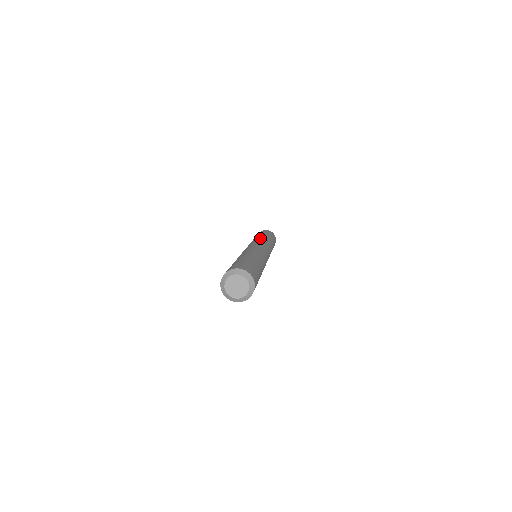
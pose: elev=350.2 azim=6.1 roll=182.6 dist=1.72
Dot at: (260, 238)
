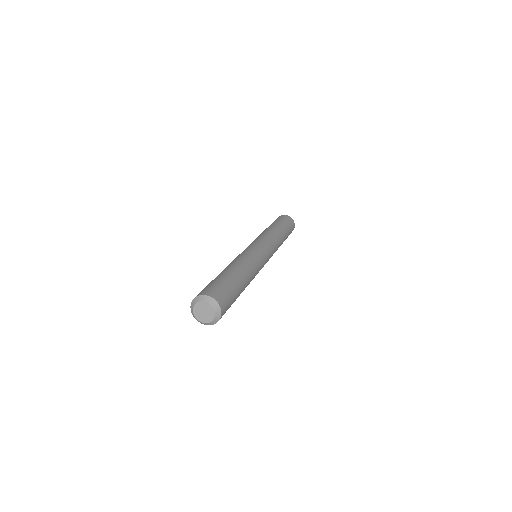
Dot at: (260, 234)
